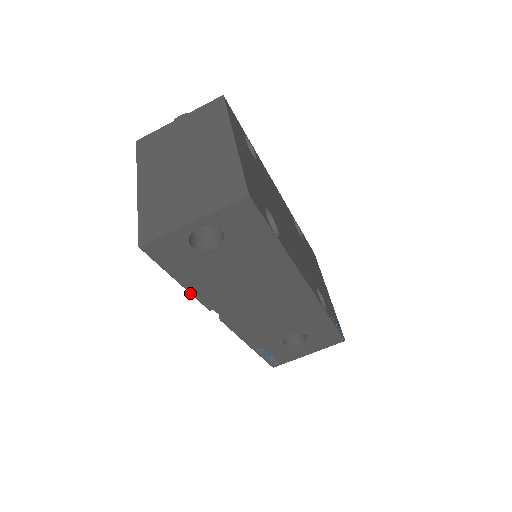
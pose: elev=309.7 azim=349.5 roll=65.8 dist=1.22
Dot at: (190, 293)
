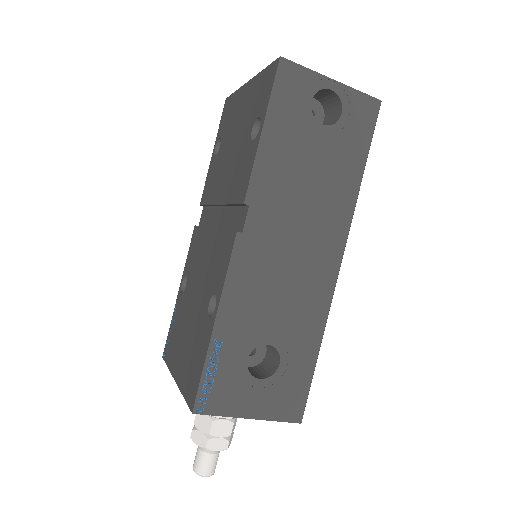
Dot at: (256, 157)
